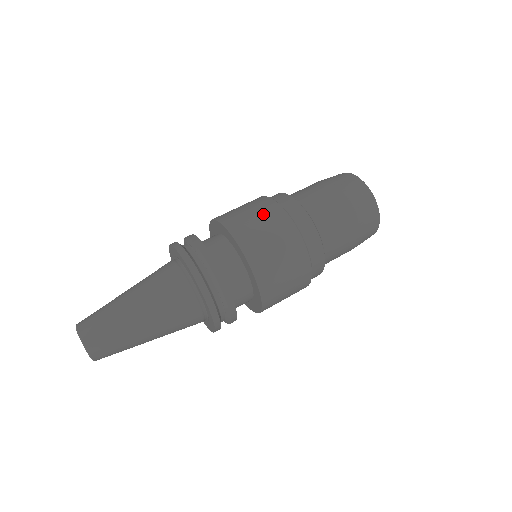
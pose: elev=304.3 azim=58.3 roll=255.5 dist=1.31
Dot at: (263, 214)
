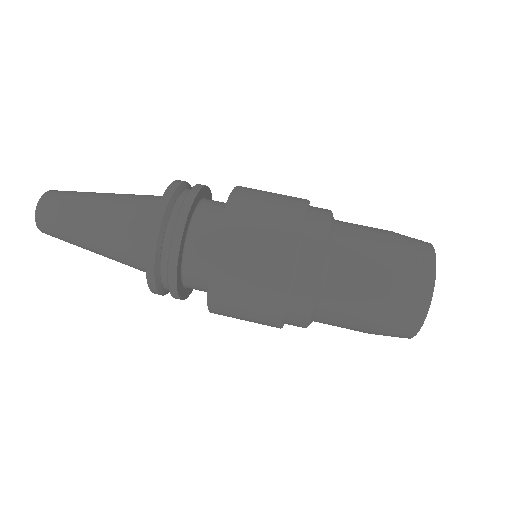
Dot at: (279, 206)
